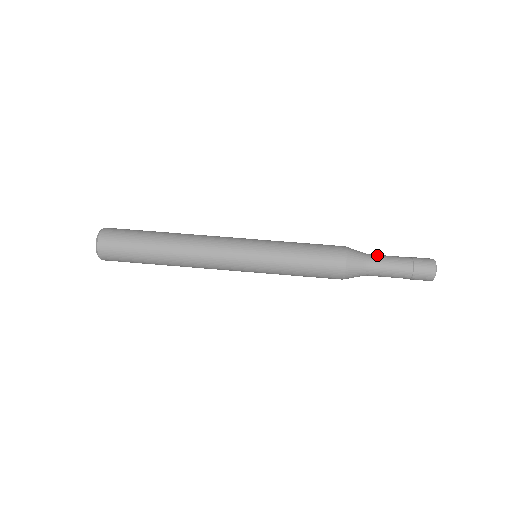
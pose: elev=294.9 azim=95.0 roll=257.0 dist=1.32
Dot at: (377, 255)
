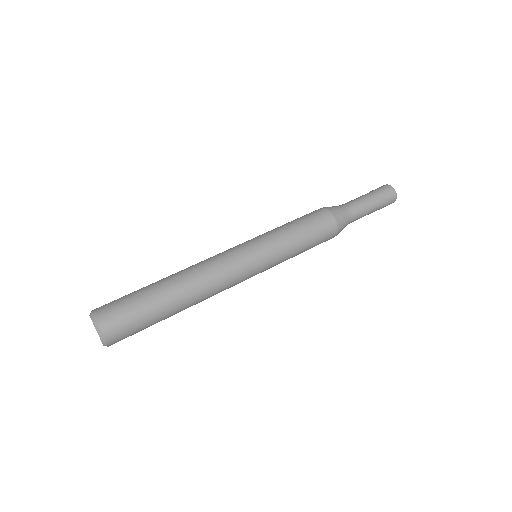
Dot at: (349, 202)
